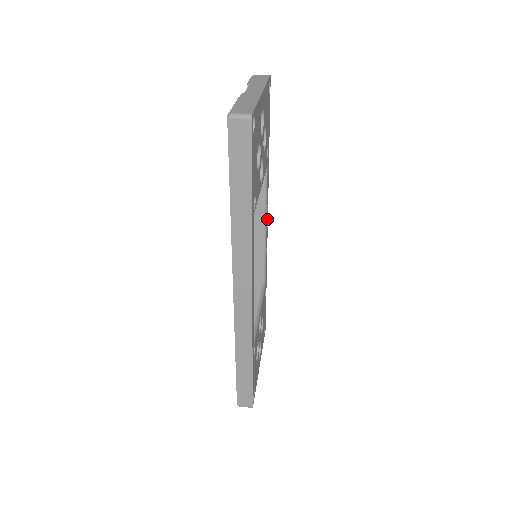
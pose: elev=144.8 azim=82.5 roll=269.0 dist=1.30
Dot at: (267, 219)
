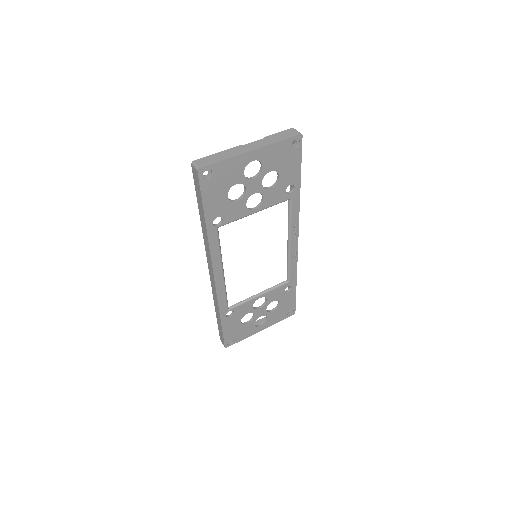
Dot at: (296, 236)
